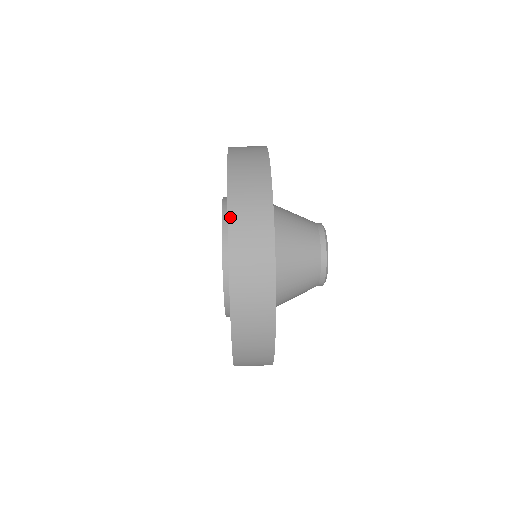
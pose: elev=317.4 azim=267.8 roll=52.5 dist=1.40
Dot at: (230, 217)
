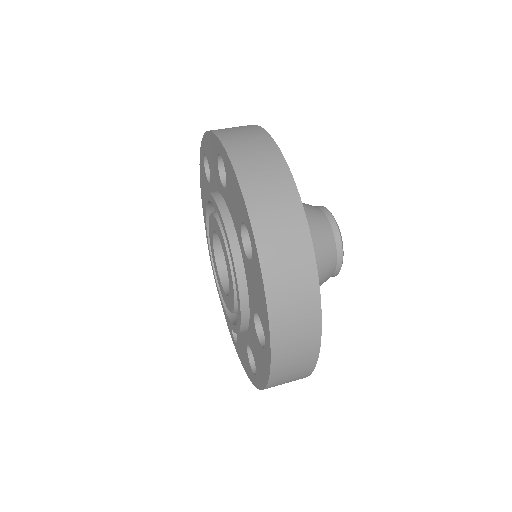
Dot at: (218, 134)
